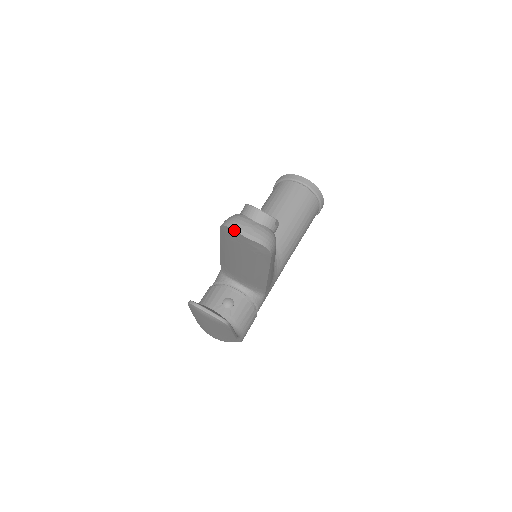
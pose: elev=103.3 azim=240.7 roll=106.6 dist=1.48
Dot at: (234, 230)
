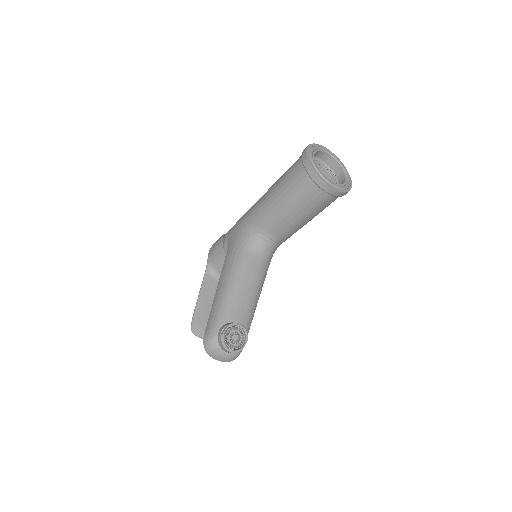
Dot at: (210, 356)
